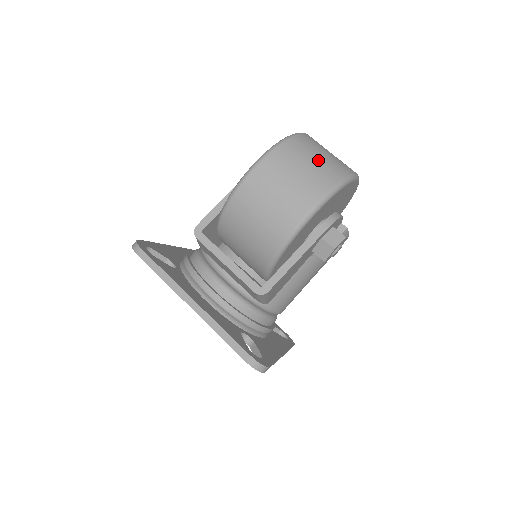
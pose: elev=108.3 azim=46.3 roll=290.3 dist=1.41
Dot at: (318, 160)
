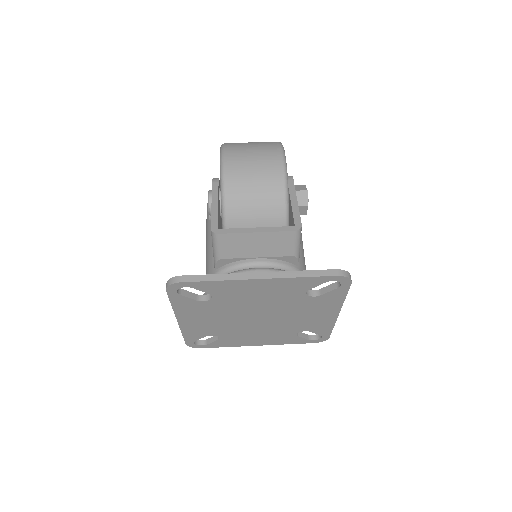
Dot at: occluded
